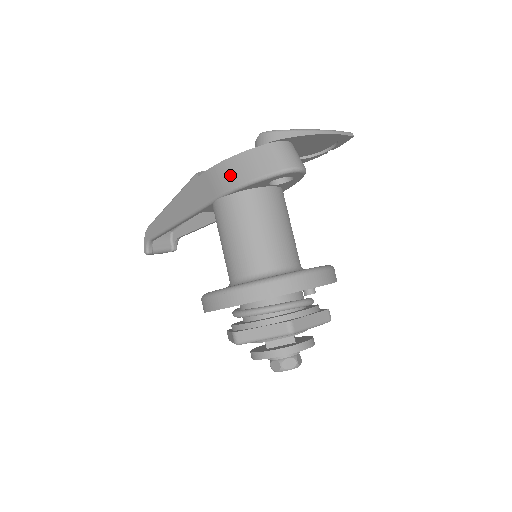
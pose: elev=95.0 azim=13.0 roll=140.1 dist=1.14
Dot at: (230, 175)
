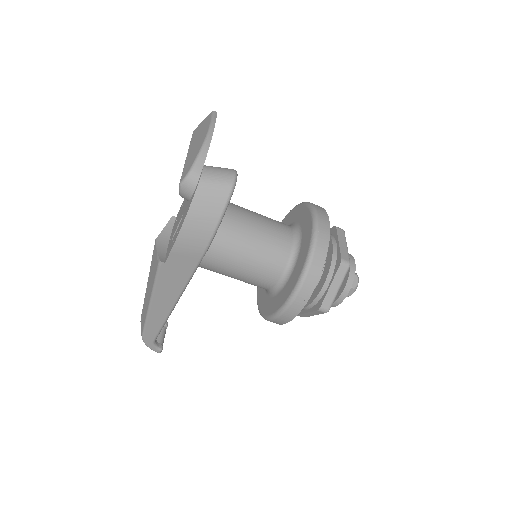
Dot at: (198, 234)
